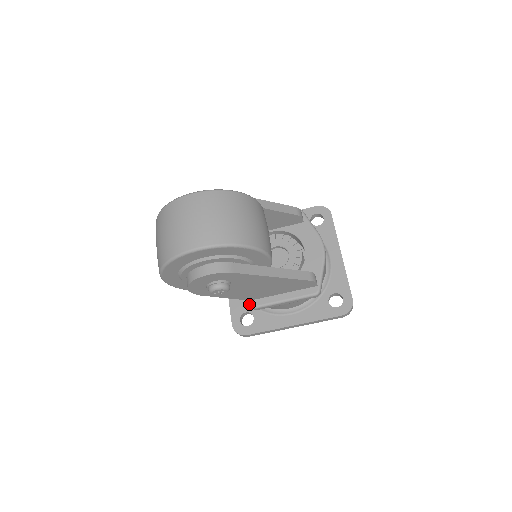
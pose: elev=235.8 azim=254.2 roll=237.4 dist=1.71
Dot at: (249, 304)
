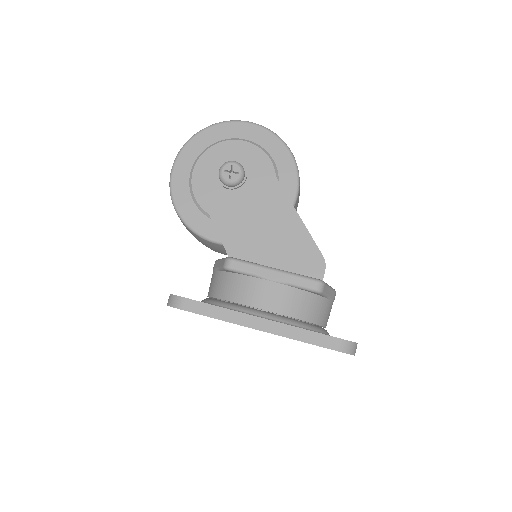
Dot at: (226, 257)
